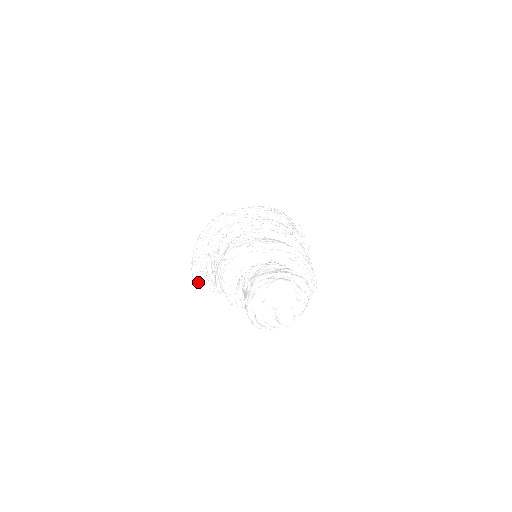
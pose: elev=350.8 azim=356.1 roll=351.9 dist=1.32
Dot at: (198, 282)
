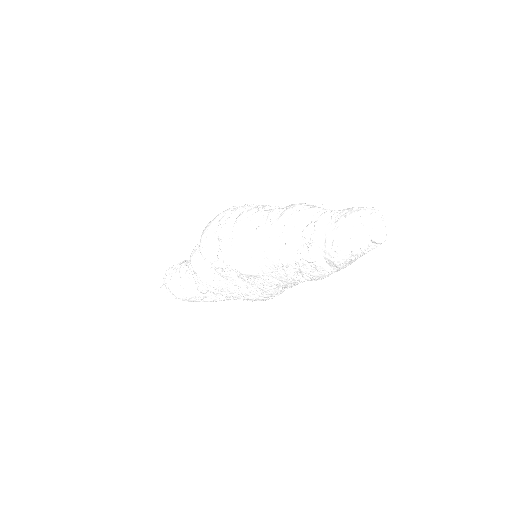
Dot at: (214, 245)
